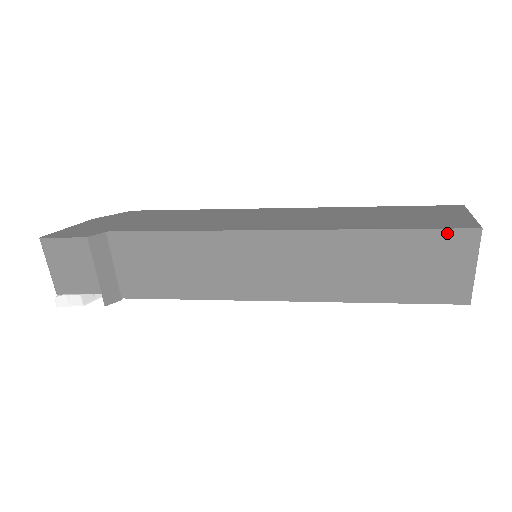
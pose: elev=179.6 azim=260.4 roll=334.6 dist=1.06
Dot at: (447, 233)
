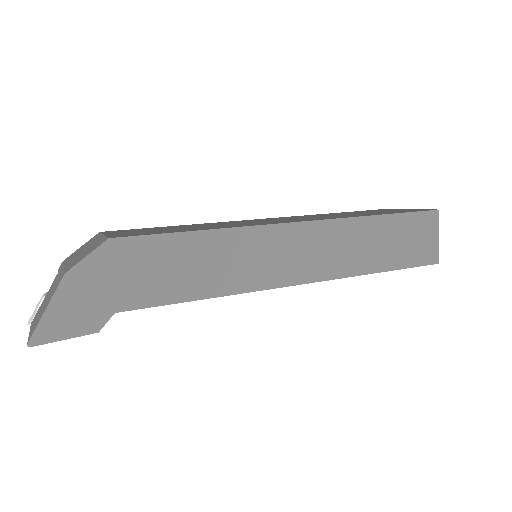
Dot at: (417, 266)
